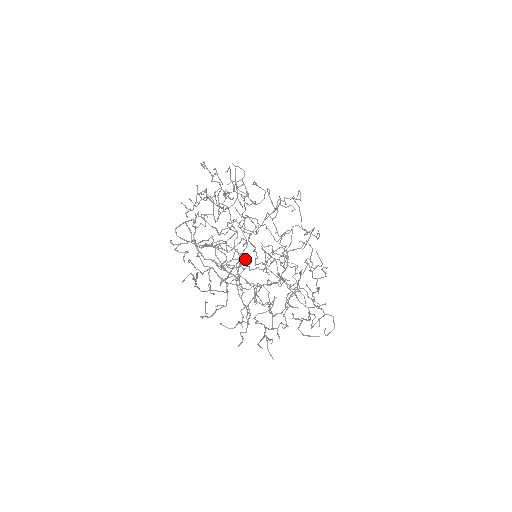
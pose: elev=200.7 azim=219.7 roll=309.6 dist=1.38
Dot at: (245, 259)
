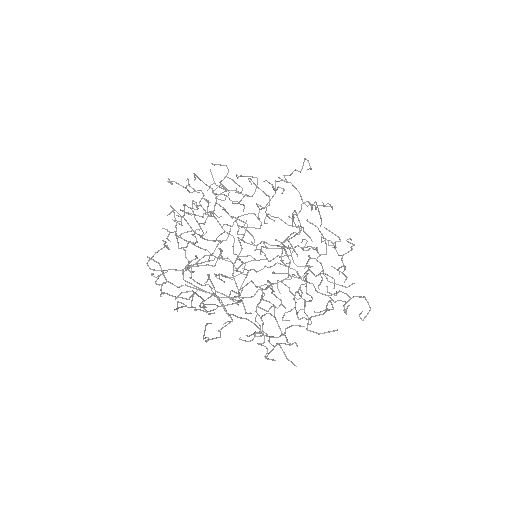
Dot at: (208, 278)
